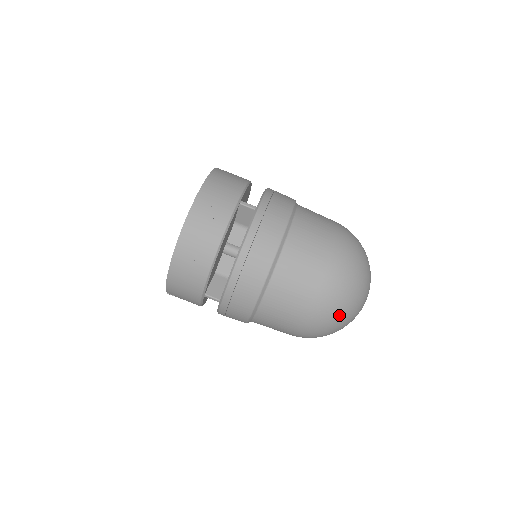
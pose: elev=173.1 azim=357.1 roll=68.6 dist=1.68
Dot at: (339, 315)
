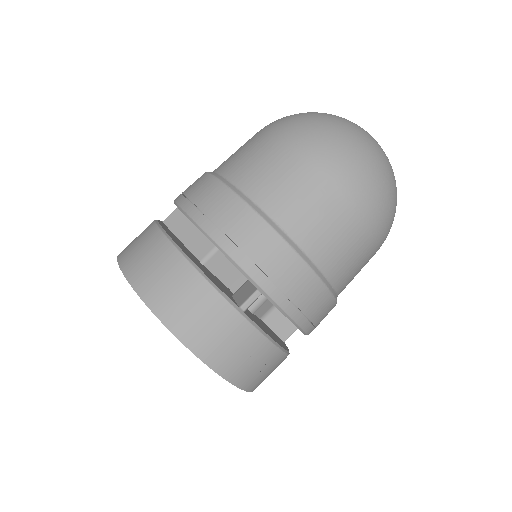
Dot at: occluded
